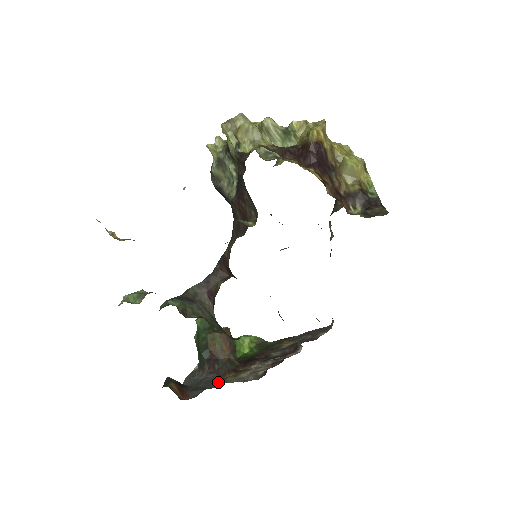
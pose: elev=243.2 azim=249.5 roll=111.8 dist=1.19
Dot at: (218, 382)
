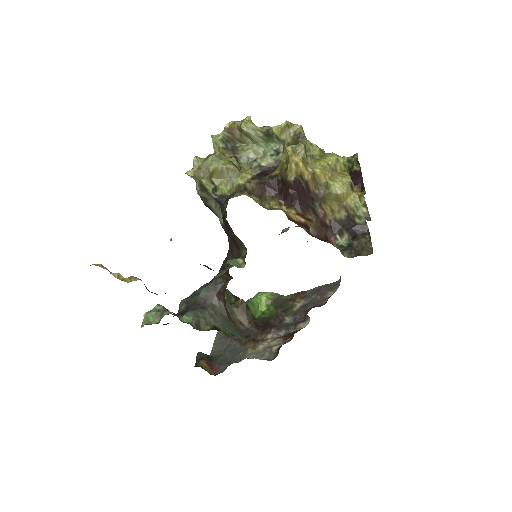
Dot at: (240, 355)
